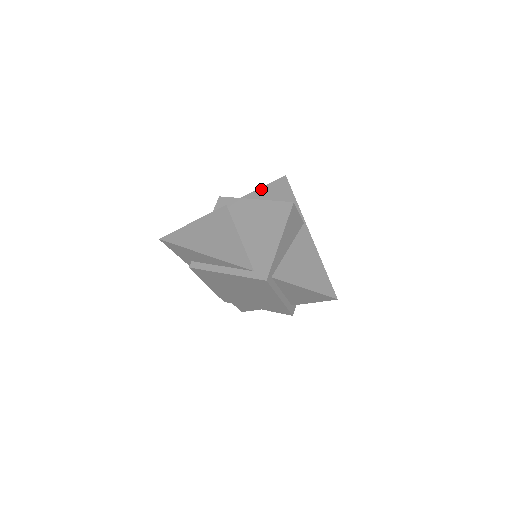
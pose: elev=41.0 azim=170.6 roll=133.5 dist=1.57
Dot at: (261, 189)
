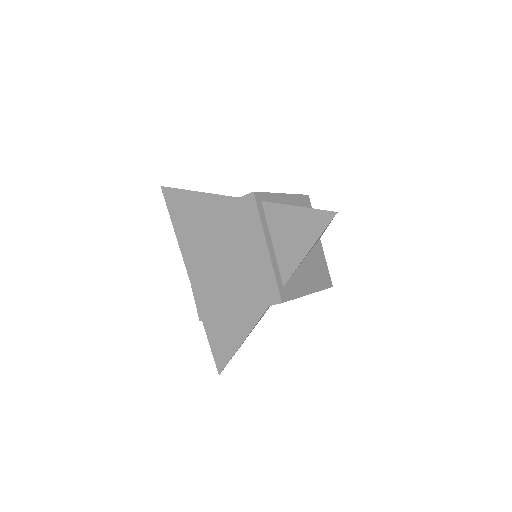
Dot at: occluded
